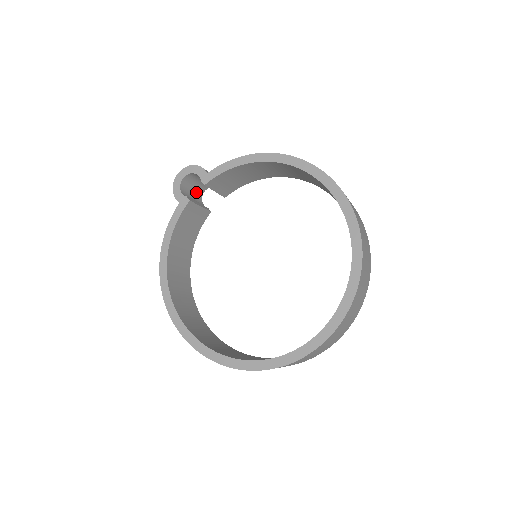
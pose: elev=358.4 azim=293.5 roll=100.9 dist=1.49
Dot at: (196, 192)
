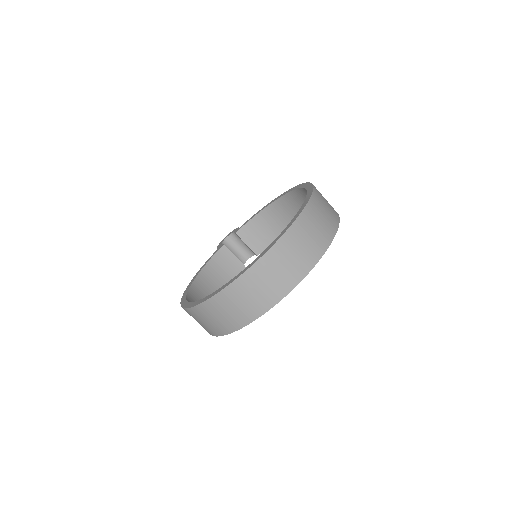
Dot at: (238, 257)
